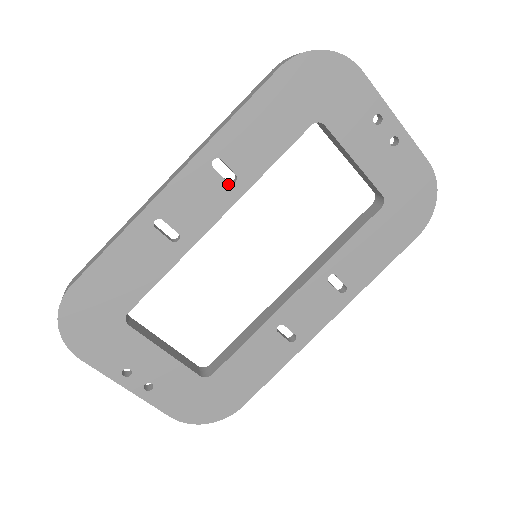
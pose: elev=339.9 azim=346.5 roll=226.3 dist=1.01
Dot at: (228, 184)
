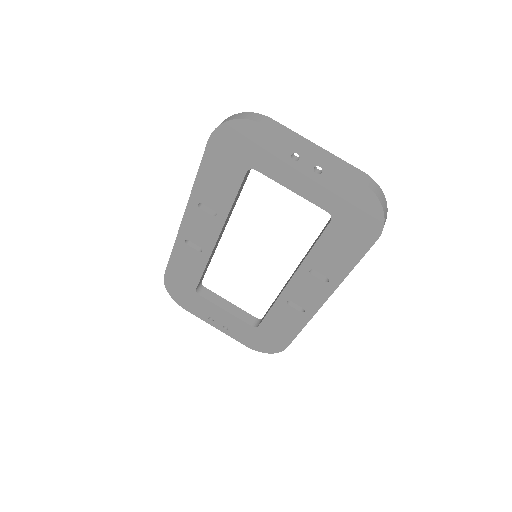
Dot at: (213, 217)
